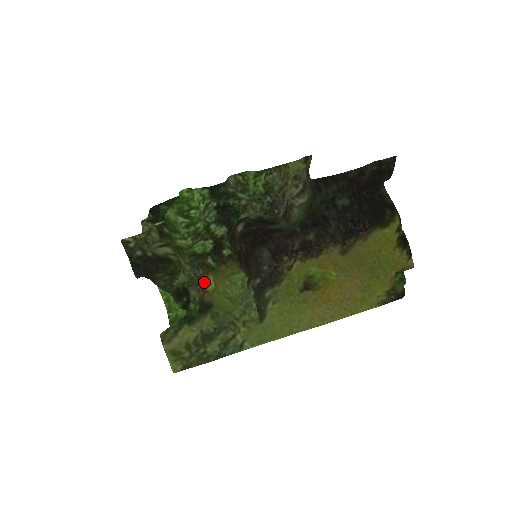
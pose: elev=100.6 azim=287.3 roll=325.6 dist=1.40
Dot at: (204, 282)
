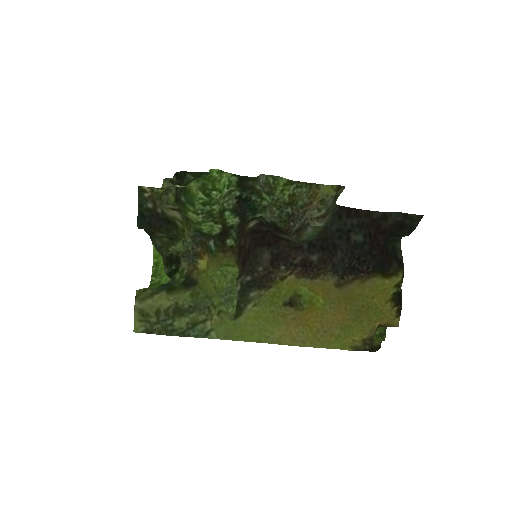
Dot at: (198, 259)
